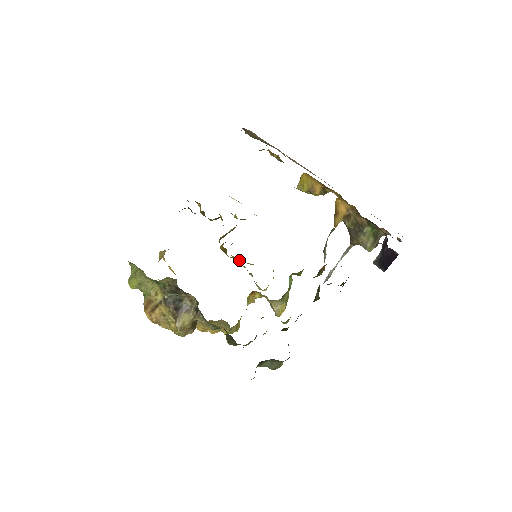
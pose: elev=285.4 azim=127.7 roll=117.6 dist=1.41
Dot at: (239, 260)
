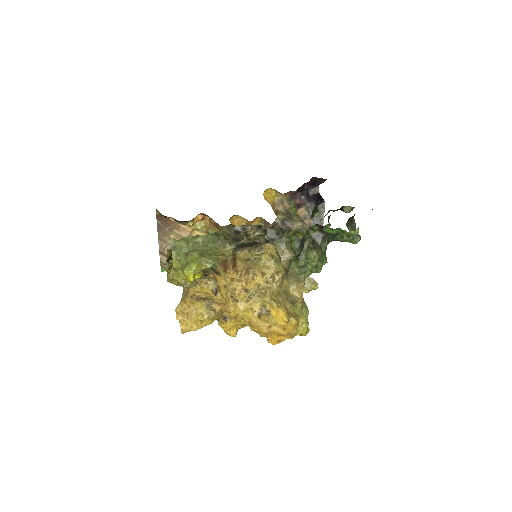
Dot at: occluded
